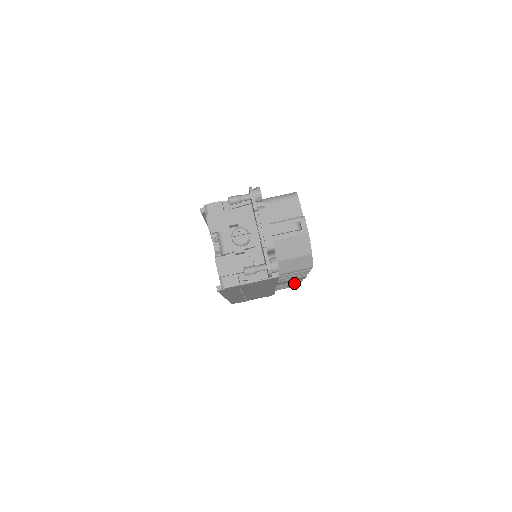
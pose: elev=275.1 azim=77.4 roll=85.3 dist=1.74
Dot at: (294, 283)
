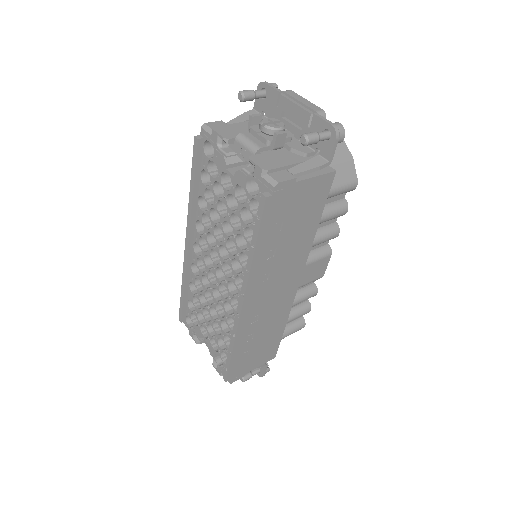
Dot at: (303, 309)
